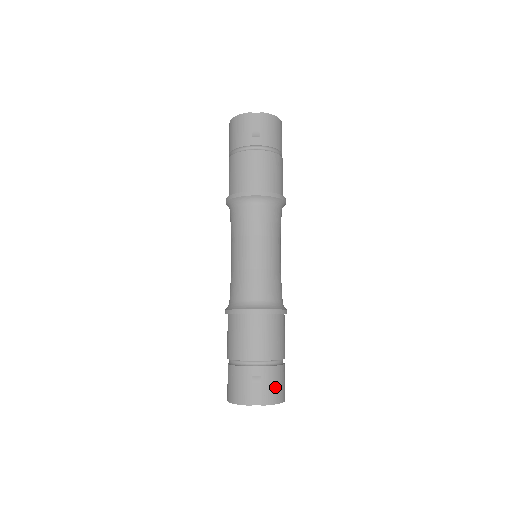
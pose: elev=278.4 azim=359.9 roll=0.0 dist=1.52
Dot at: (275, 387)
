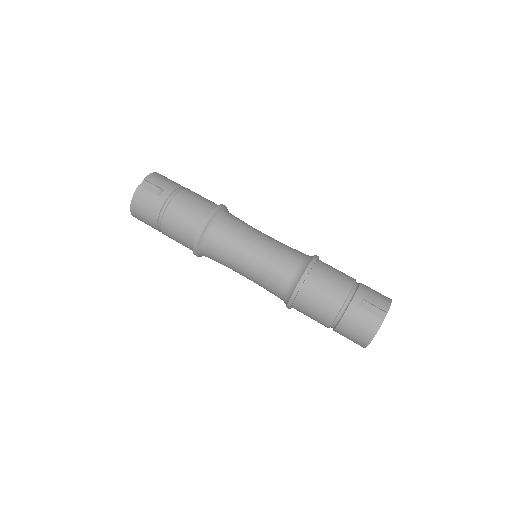
Dot at: (377, 295)
